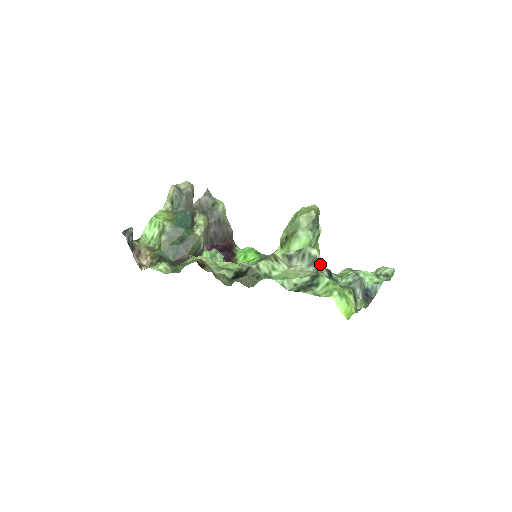
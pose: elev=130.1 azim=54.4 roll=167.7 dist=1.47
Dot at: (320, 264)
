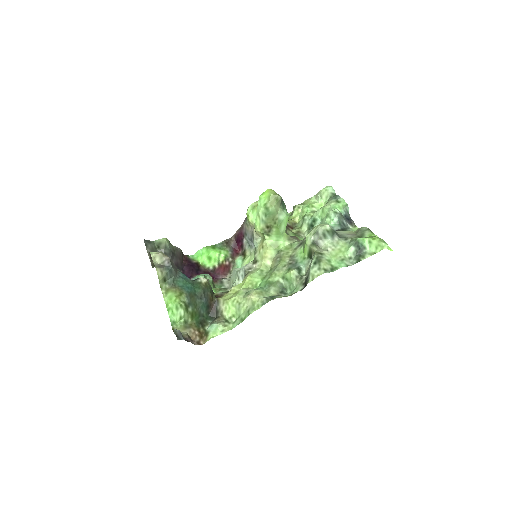
Dot at: (334, 230)
